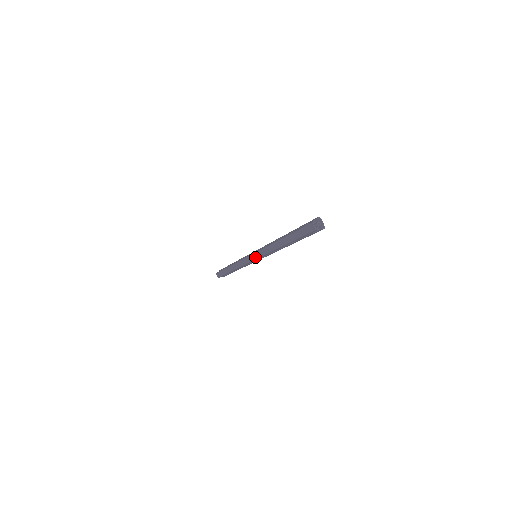
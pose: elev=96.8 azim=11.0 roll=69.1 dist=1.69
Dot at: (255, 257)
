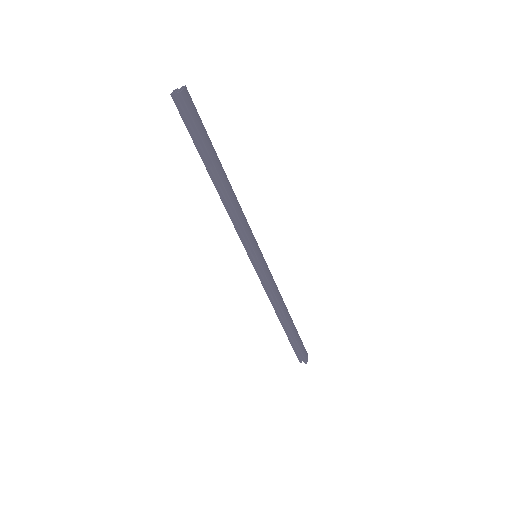
Dot at: (247, 250)
